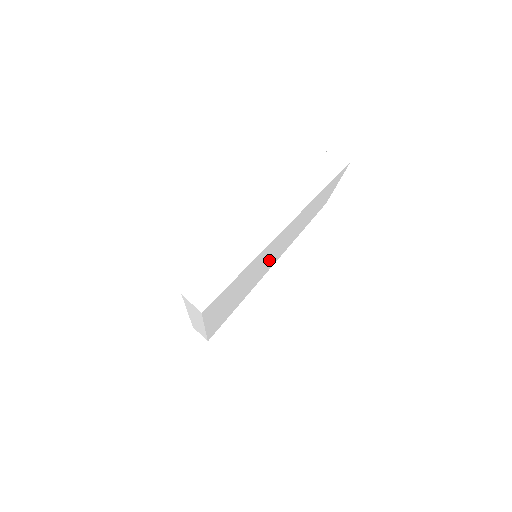
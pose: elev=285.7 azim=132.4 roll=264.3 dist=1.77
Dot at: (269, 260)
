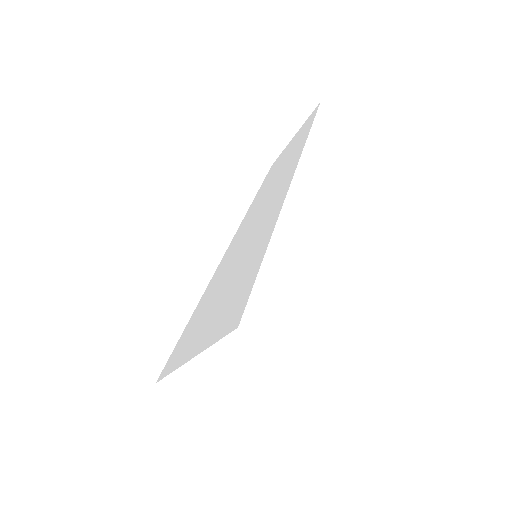
Dot at: occluded
